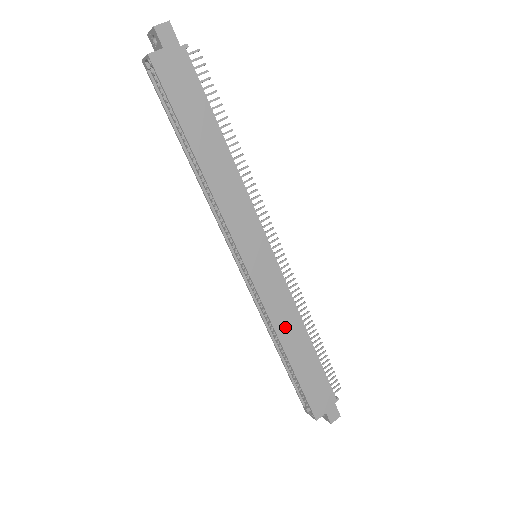
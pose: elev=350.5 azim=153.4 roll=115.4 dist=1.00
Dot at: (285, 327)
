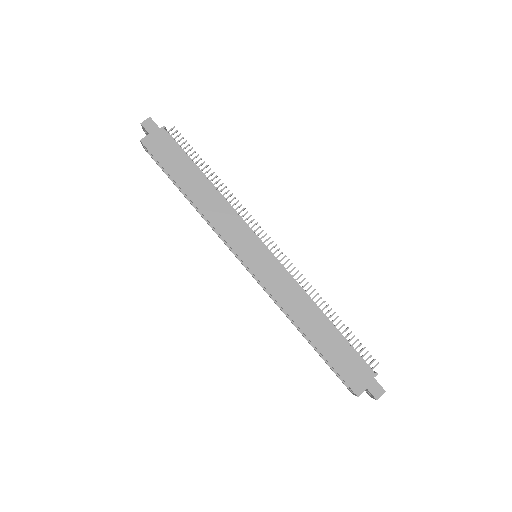
Dot at: (296, 309)
